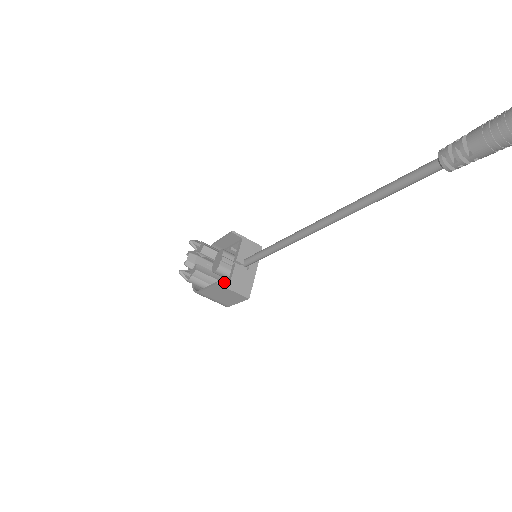
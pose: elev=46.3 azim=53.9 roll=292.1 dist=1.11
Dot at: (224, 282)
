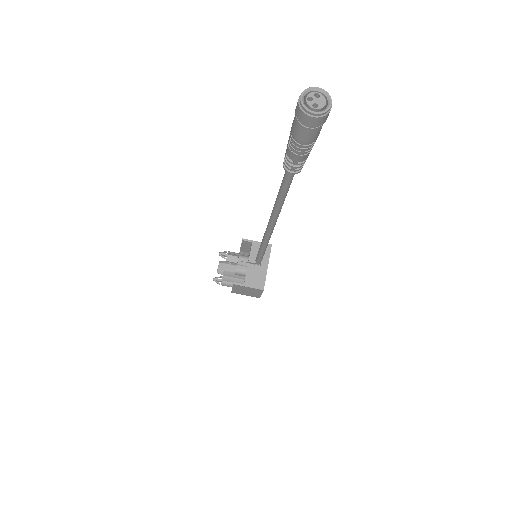
Dot at: occluded
